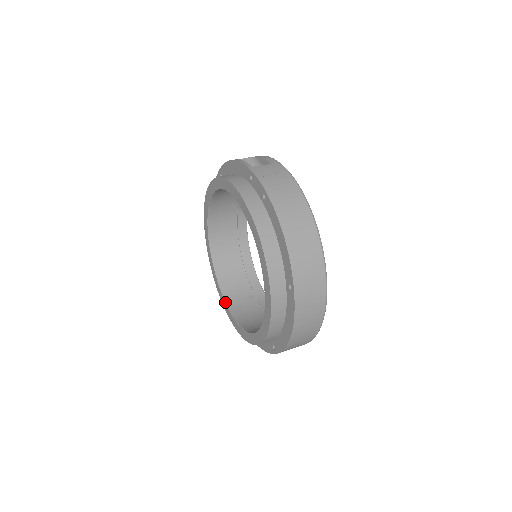
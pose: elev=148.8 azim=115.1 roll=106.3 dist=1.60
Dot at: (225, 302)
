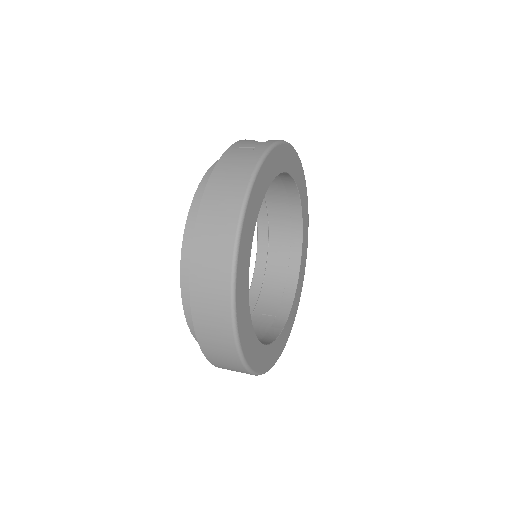
Dot at: occluded
